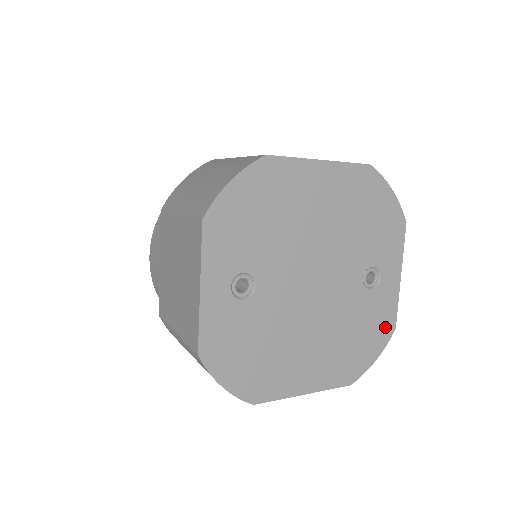
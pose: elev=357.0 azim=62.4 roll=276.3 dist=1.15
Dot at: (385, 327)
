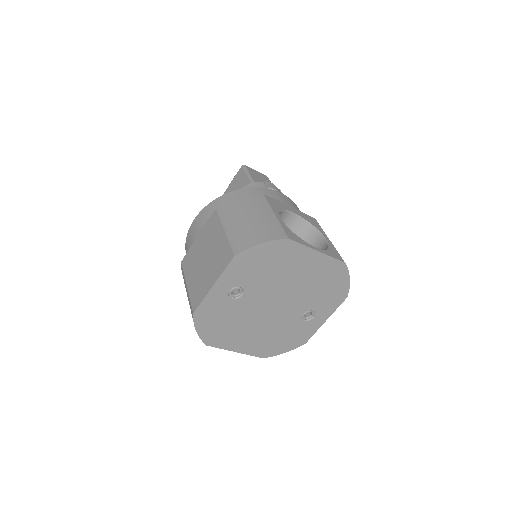
Dot at: (300, 340)
